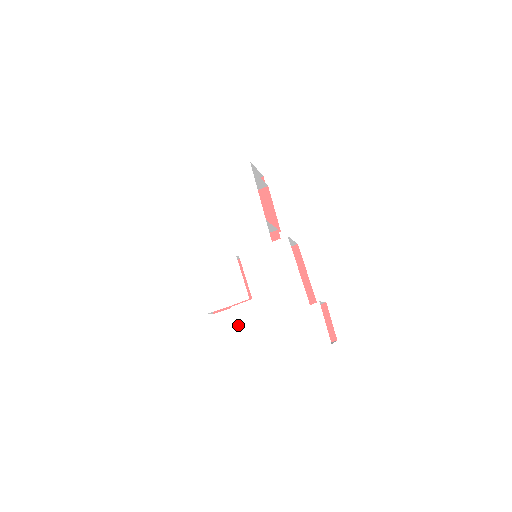
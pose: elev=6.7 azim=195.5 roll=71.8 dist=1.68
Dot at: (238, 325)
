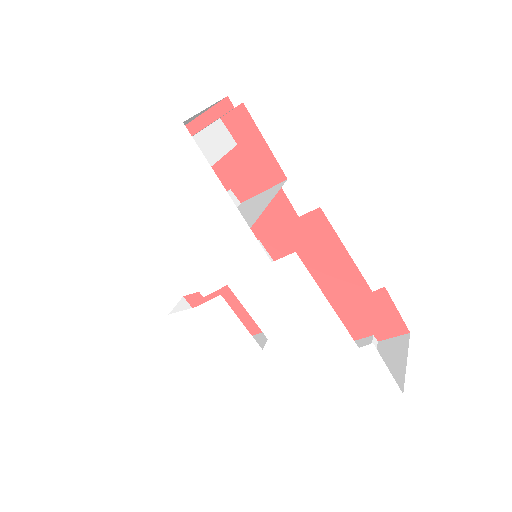
Dot at: (259, 368)
